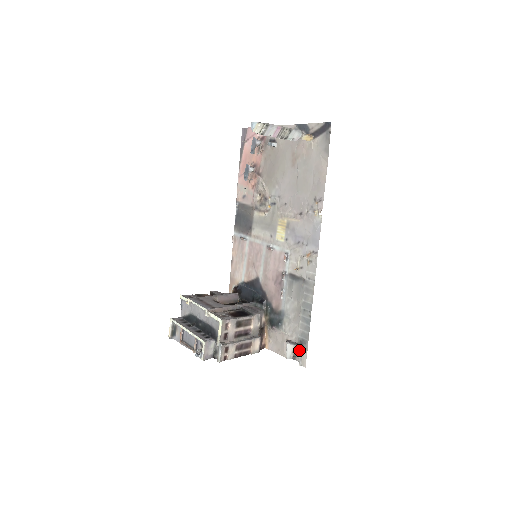
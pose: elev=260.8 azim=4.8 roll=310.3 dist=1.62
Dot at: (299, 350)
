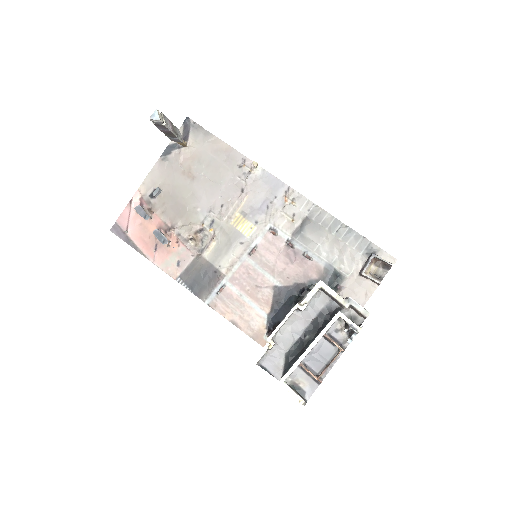
Dot at: (376, 257)
